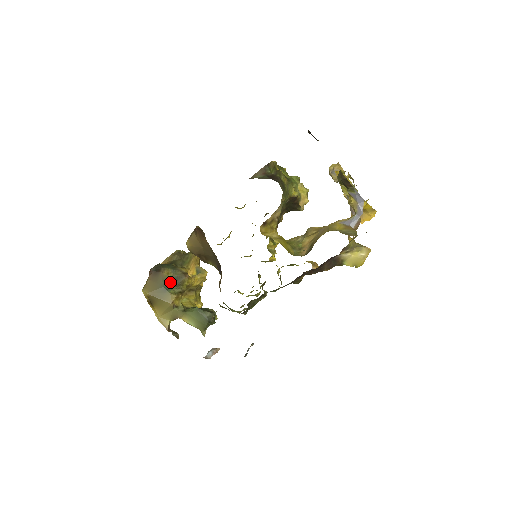
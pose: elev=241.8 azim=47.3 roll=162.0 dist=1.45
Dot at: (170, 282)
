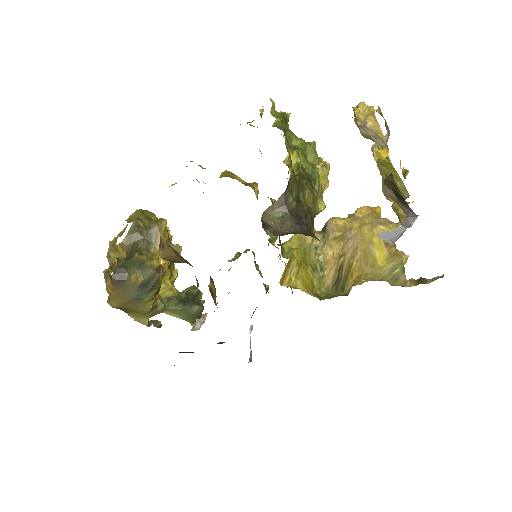
Dot at: (142, 288)
